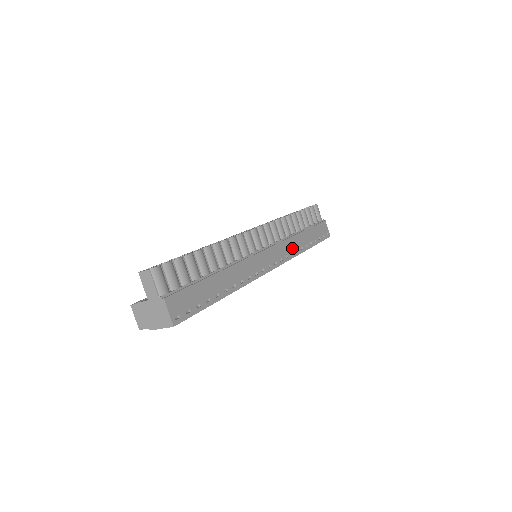
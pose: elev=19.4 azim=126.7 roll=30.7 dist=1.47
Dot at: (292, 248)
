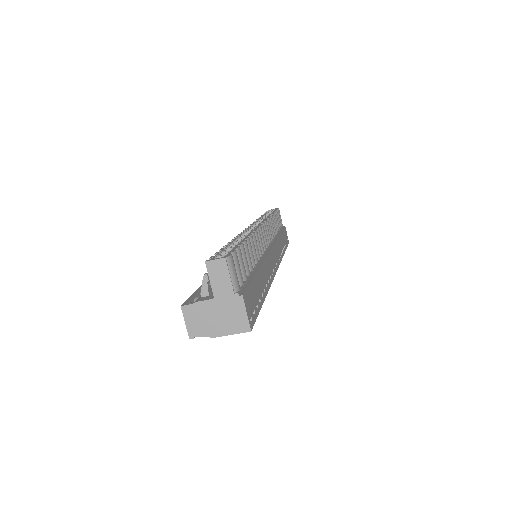
Dot at: (279, 250)
